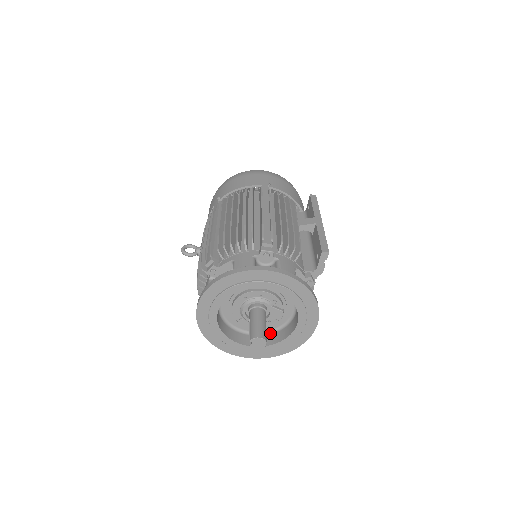
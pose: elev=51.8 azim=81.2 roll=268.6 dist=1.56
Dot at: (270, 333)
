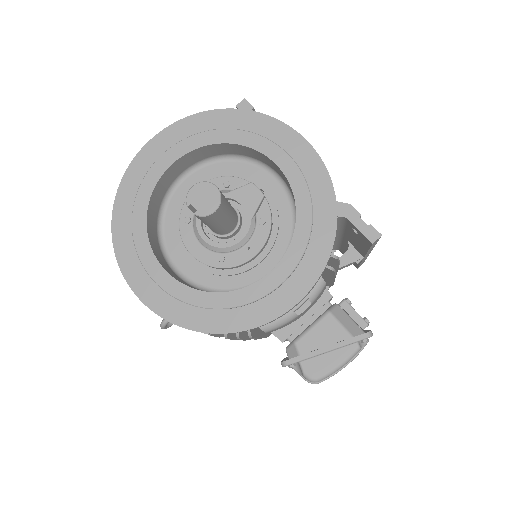
Dot at: occluded
